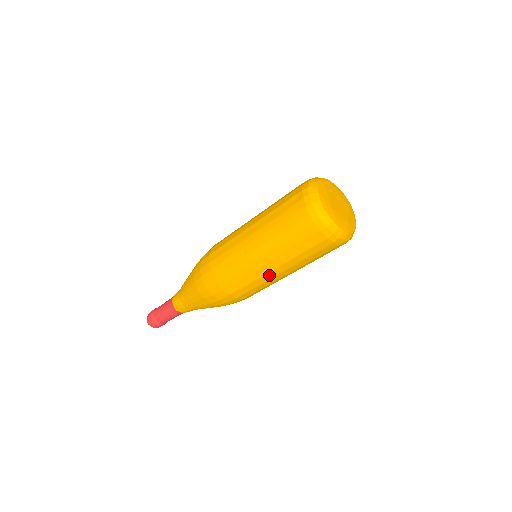
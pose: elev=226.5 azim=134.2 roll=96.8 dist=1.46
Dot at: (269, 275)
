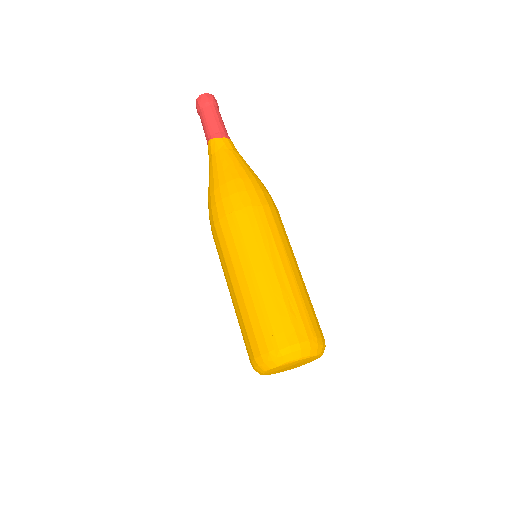
Dot at: occluded
